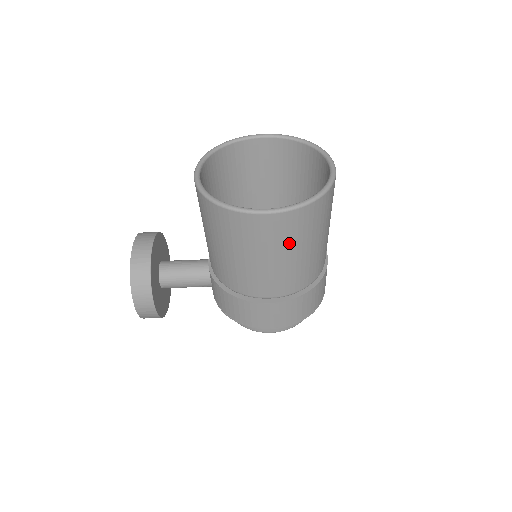
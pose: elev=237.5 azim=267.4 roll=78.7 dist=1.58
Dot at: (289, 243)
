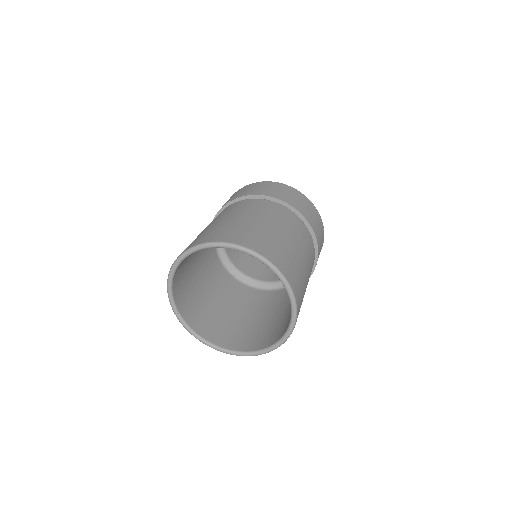
Dot at: occluded
